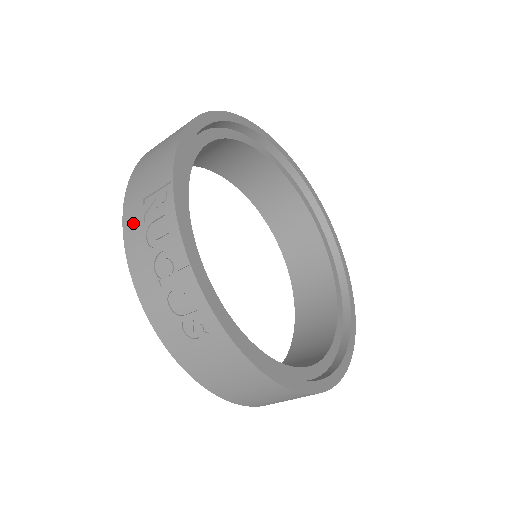
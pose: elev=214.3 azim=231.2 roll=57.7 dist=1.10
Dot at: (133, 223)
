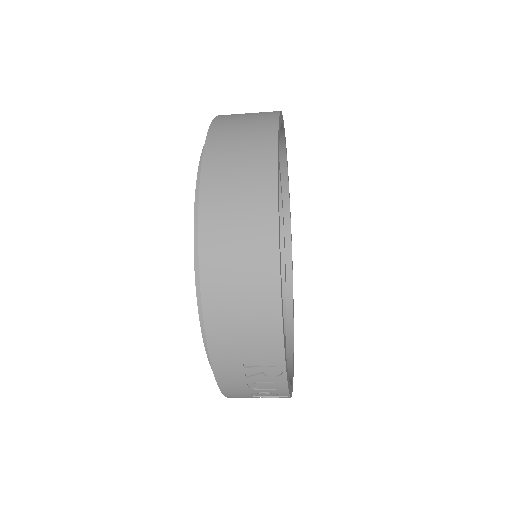
Dot at: (230, 375)
